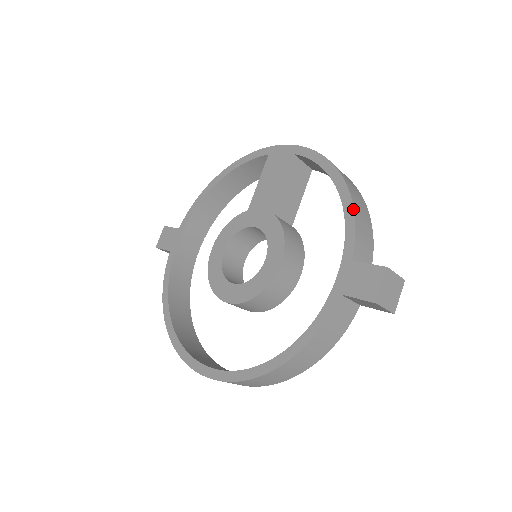
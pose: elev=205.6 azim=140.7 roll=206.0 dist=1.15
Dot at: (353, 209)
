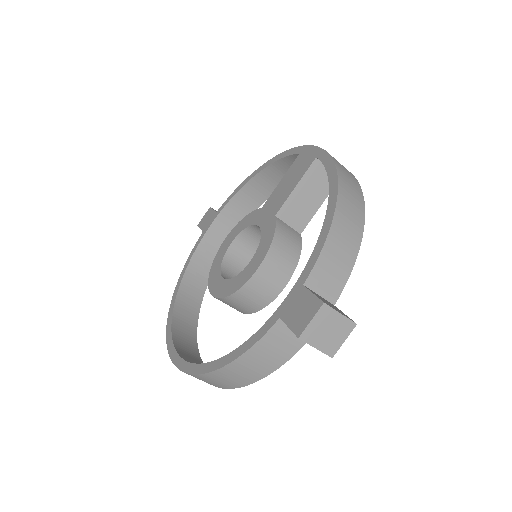
Dot at: (329, 229)
